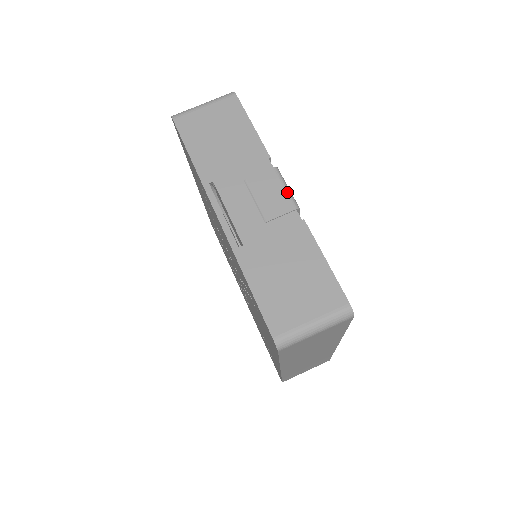
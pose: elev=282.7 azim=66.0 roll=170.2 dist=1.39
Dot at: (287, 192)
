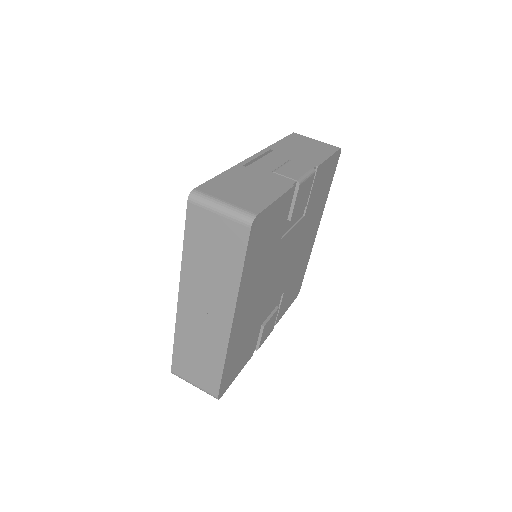
Dot at: (304, 175)
